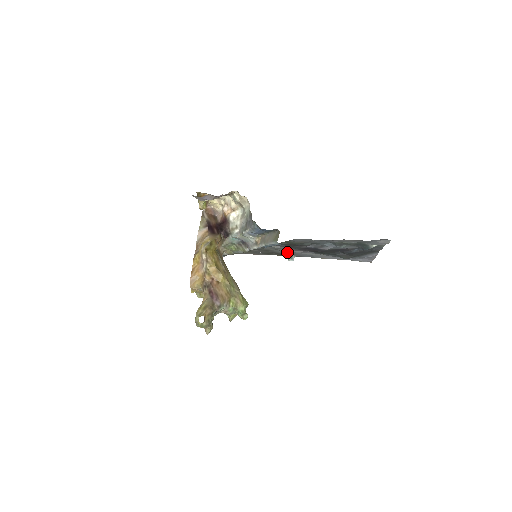
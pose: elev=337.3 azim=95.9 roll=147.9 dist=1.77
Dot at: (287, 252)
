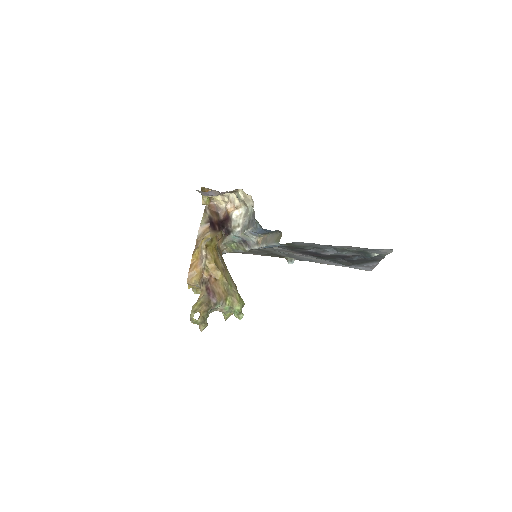
Dot at: (287, 254)
